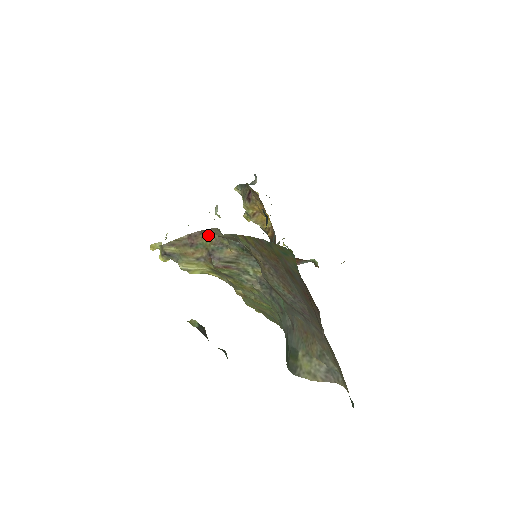
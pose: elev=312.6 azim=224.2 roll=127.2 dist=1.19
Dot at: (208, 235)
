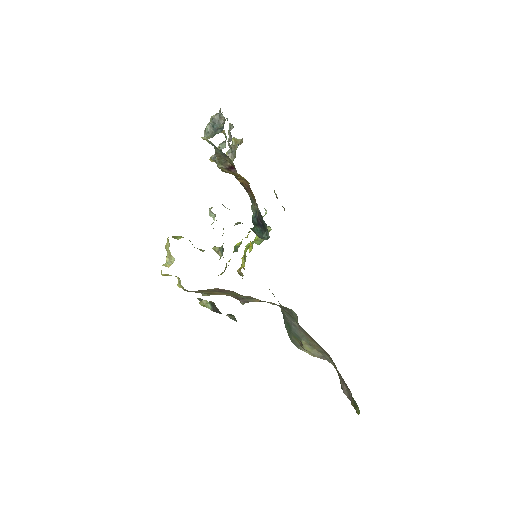
Dot at: (242, 295)
